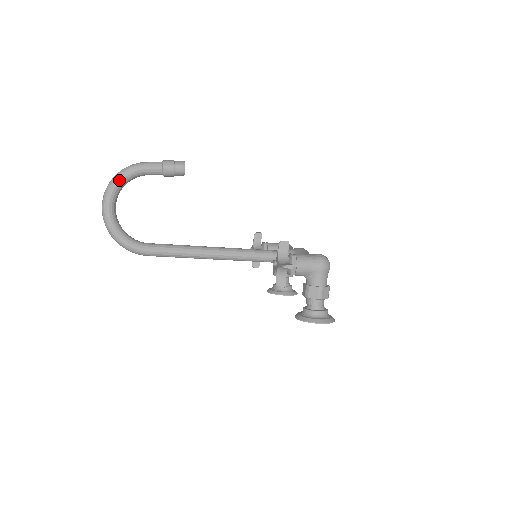
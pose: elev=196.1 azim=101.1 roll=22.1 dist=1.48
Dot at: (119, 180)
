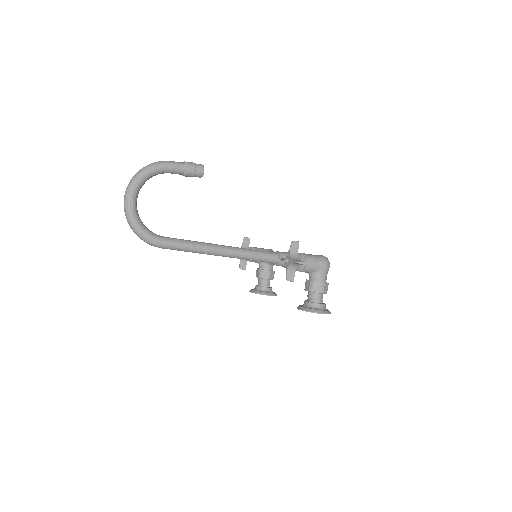
Dot at: (144, 175)
